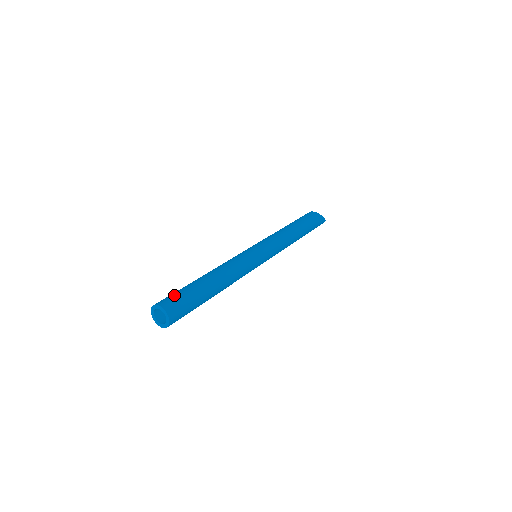
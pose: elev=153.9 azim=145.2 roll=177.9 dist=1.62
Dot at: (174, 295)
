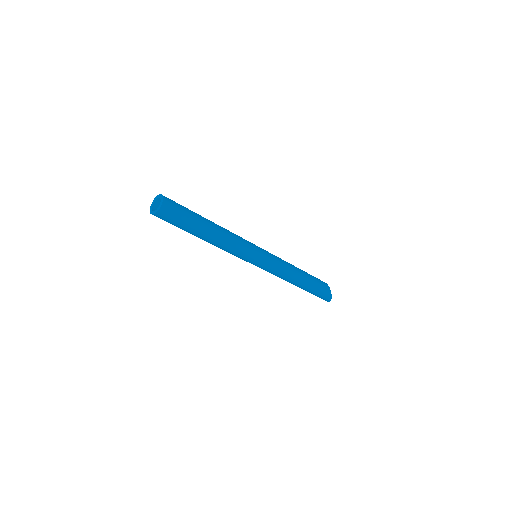
Dot at: (177, 203)
